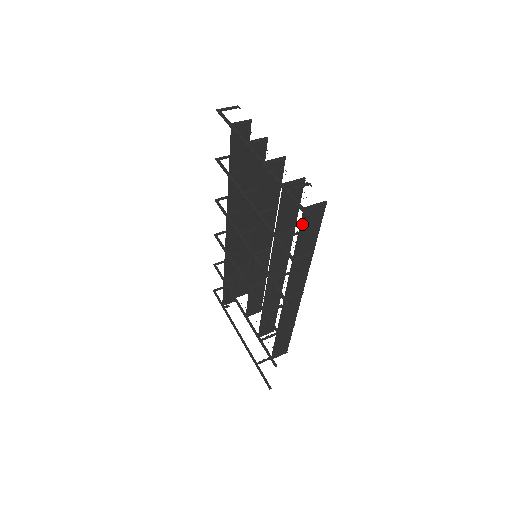
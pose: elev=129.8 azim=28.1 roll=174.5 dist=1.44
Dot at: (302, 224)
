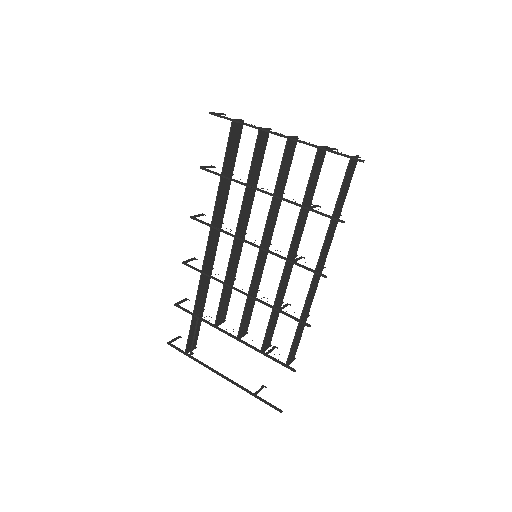
Dot at: (346, 175)
